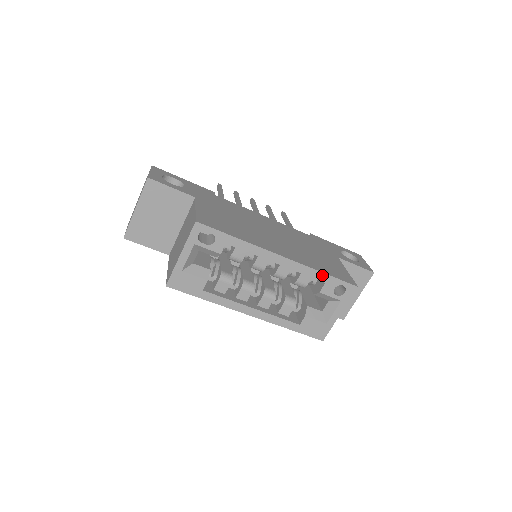
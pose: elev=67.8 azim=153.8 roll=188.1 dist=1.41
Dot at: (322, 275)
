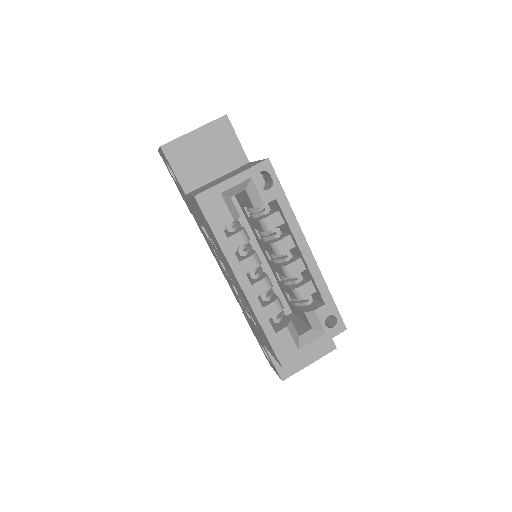
Dot at: (328, 294)
